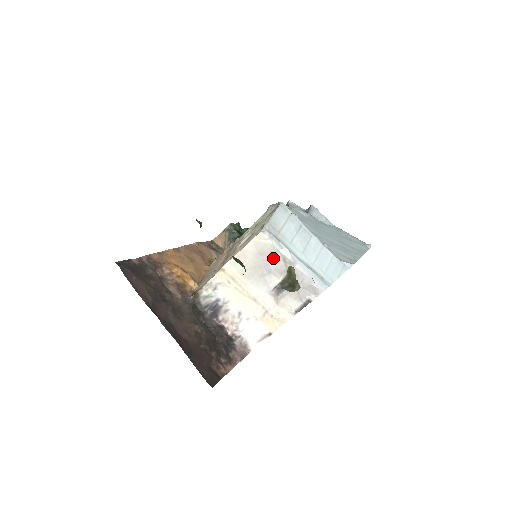
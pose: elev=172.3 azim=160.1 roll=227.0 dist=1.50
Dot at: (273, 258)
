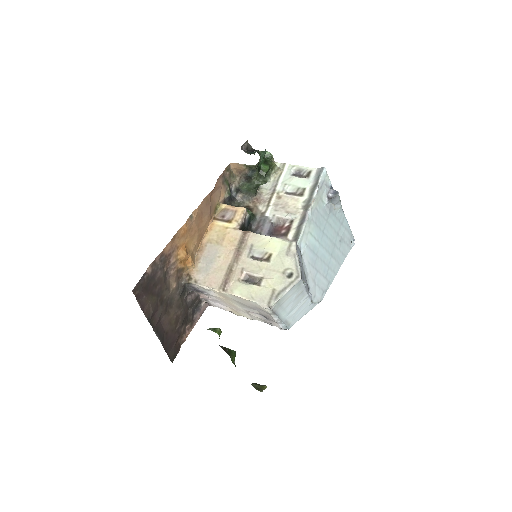
Dot at: (264, 311)
